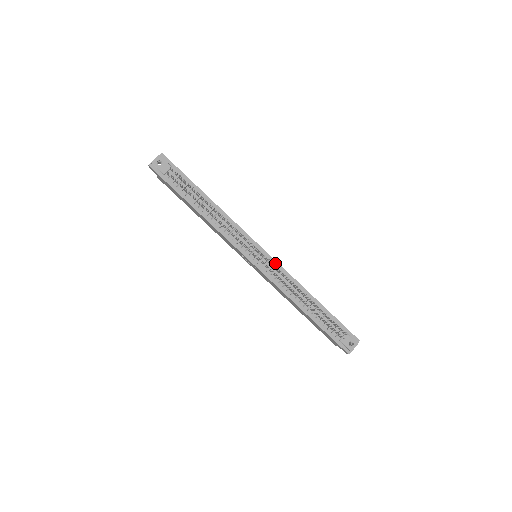
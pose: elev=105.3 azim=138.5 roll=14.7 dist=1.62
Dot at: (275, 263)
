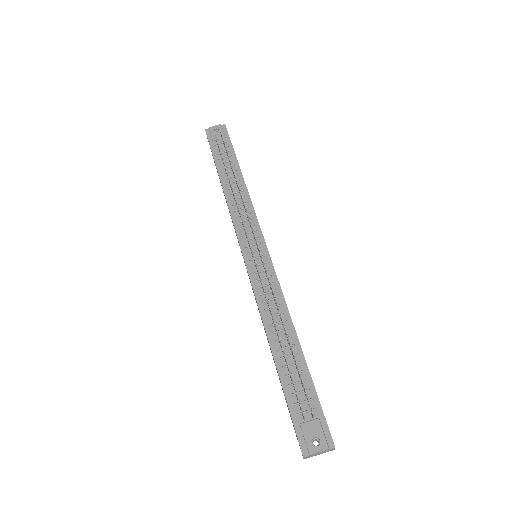
Dot at: (272, 270)
